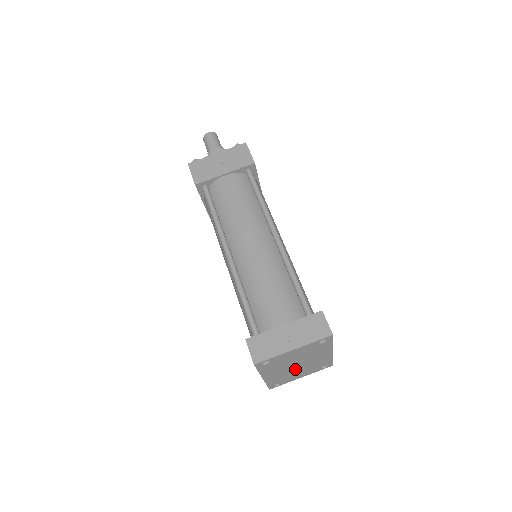
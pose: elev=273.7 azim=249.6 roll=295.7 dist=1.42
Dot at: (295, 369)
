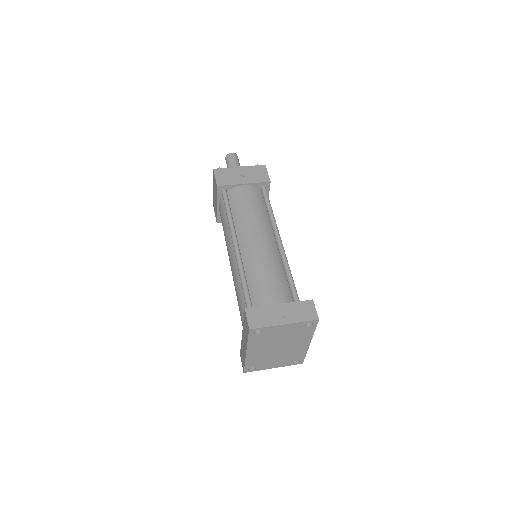
Dot at: (274, 353)
